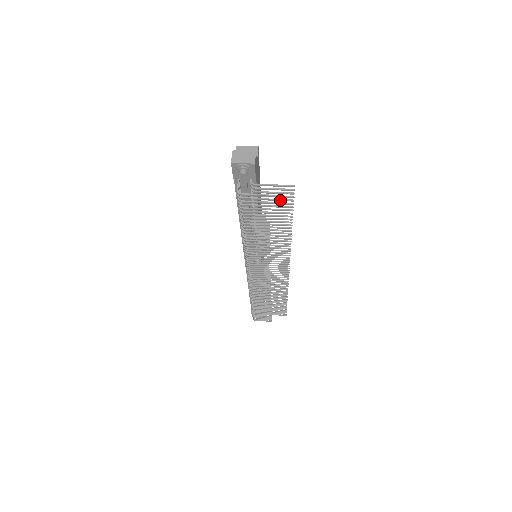
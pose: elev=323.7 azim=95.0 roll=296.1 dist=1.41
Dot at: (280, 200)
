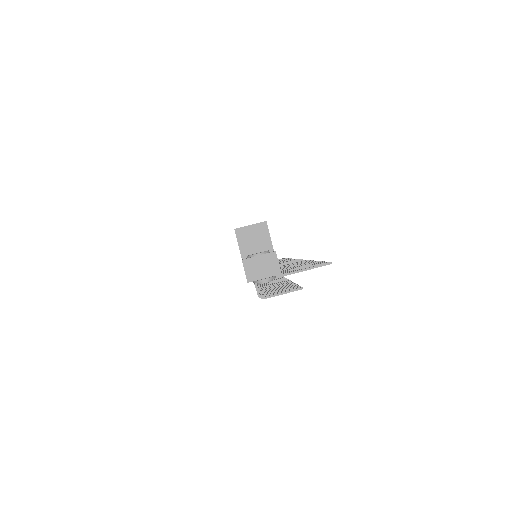
Dot at: occluded
